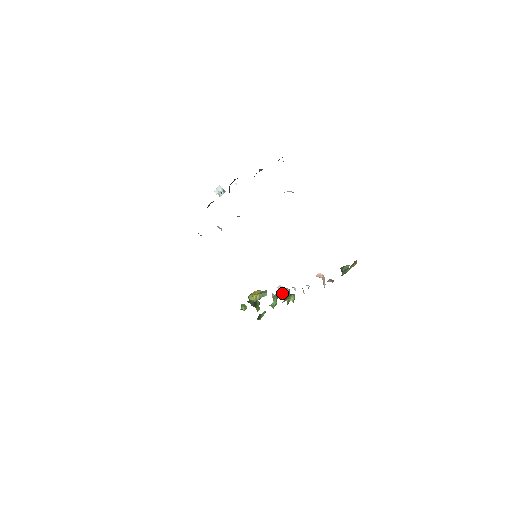
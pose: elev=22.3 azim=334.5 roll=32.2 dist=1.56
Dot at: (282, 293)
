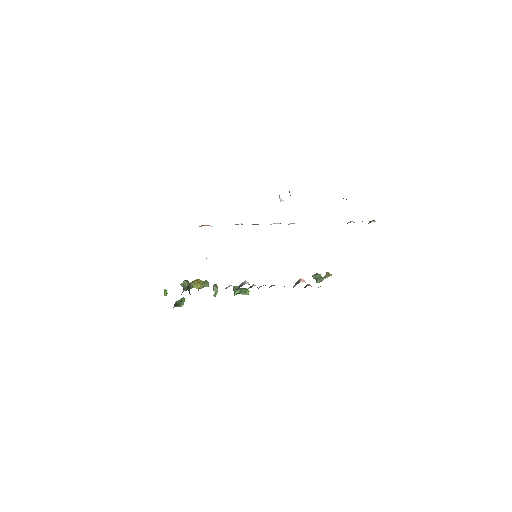
Dot at: occluded
